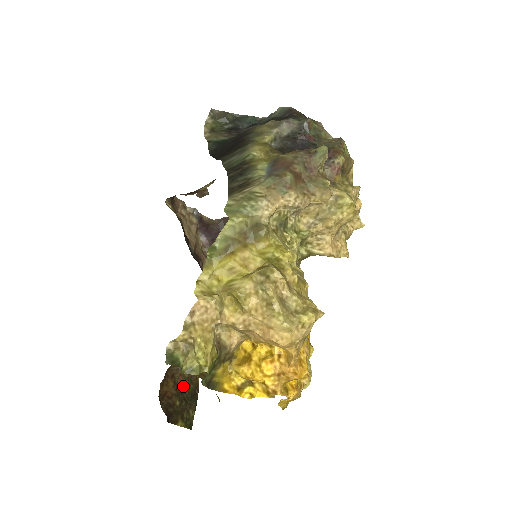
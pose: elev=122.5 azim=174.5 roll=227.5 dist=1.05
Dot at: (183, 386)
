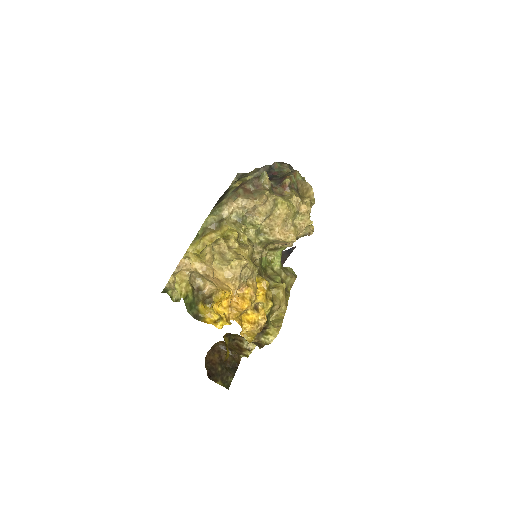
Dot at: occluded
